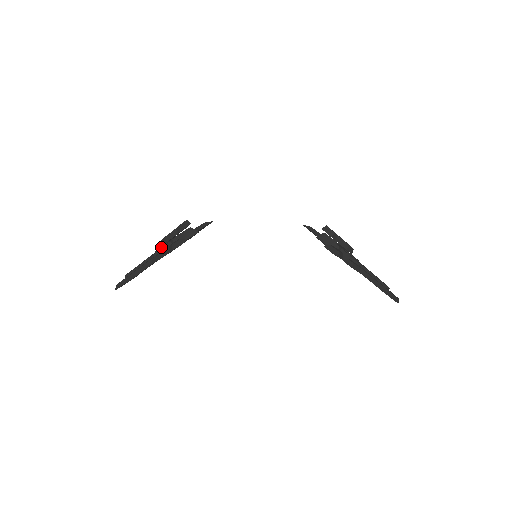
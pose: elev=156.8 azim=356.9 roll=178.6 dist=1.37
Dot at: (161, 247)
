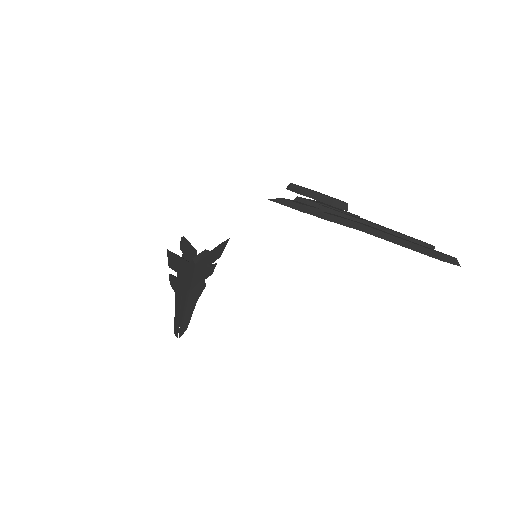
Dot at: occluded
